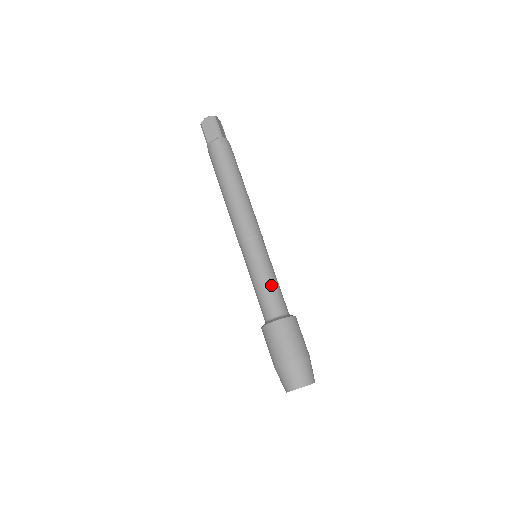
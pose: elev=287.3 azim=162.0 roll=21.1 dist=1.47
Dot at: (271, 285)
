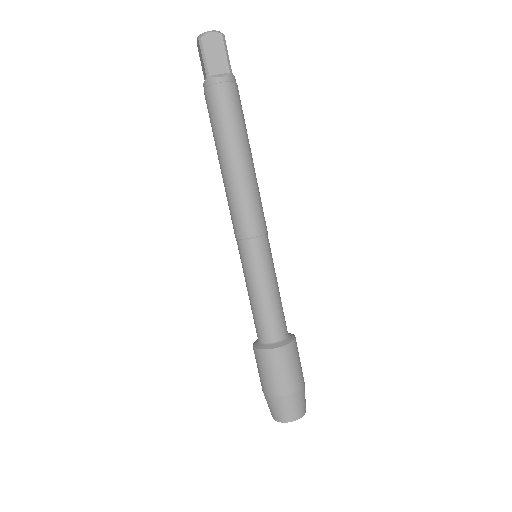
Dot at: (277, 300)
